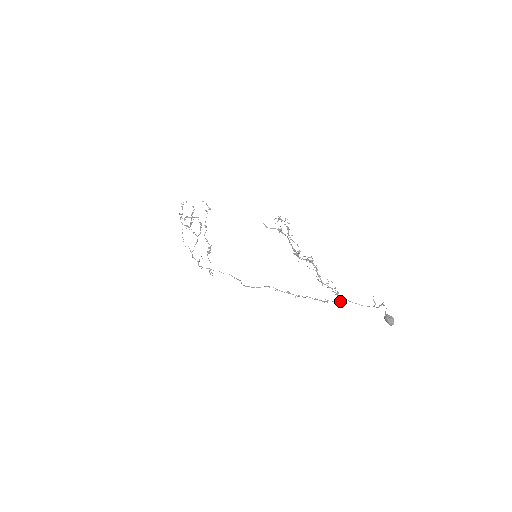
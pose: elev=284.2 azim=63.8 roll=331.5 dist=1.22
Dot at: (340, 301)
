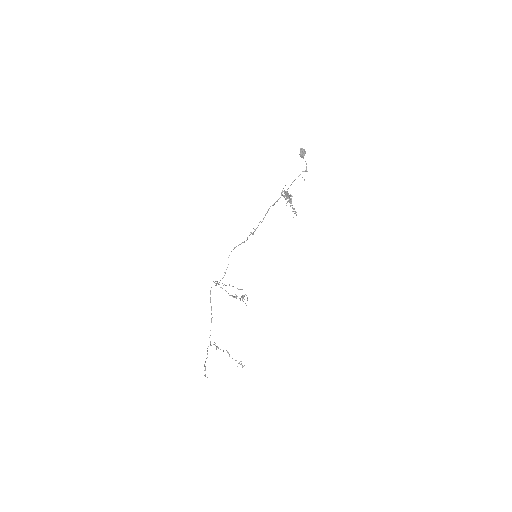
Dot at: occluded
